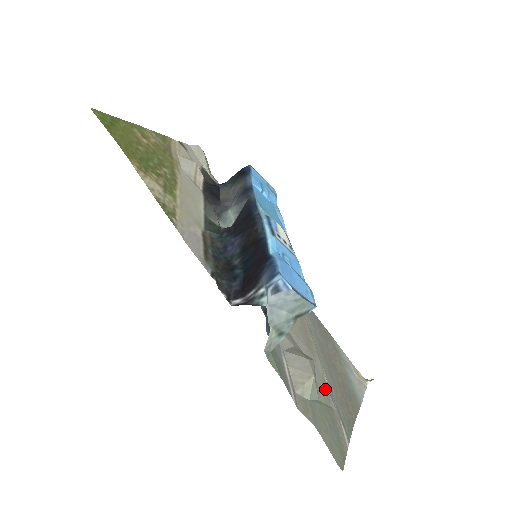
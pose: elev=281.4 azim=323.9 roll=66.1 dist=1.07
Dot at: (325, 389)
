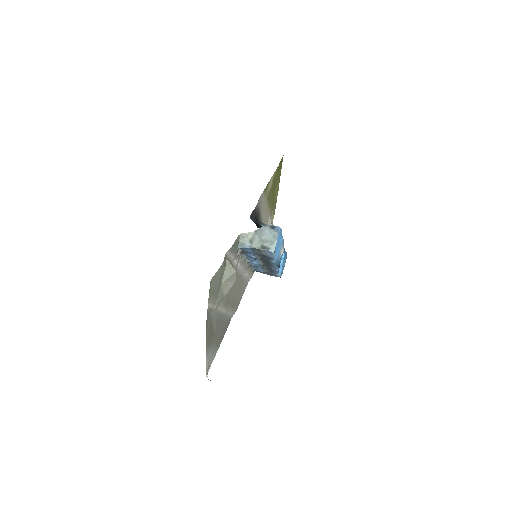
Dot at: (222, 295)
